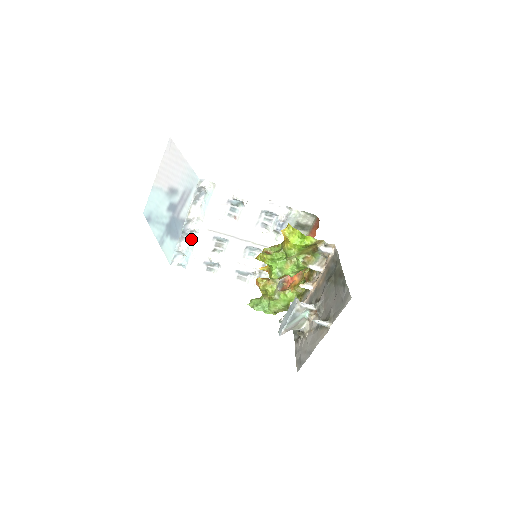
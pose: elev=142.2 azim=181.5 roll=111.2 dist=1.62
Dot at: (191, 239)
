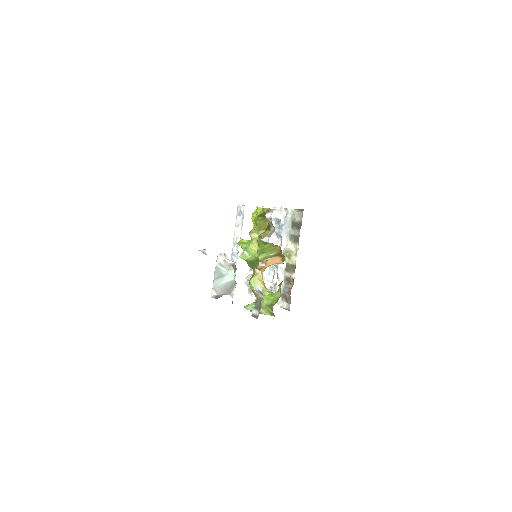
Dot at: occluded
